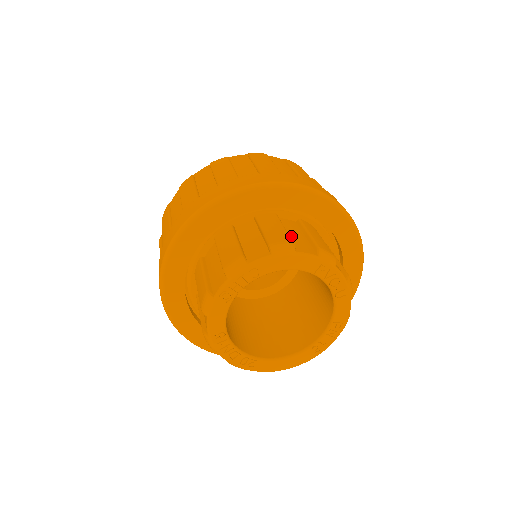
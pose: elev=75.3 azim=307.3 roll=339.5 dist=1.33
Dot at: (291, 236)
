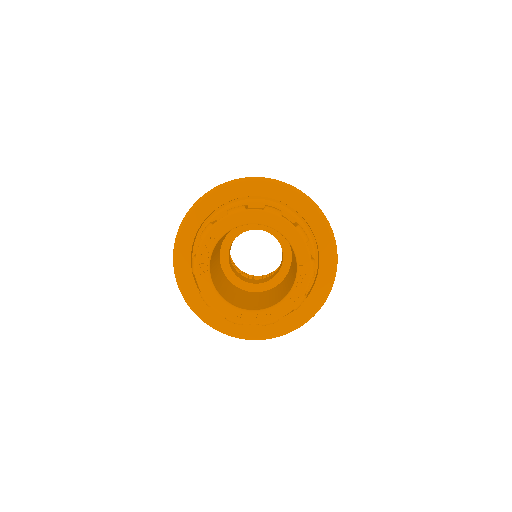
Dot at: occluded
